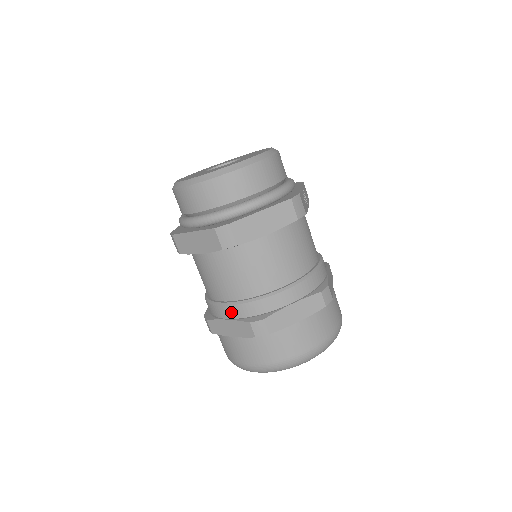
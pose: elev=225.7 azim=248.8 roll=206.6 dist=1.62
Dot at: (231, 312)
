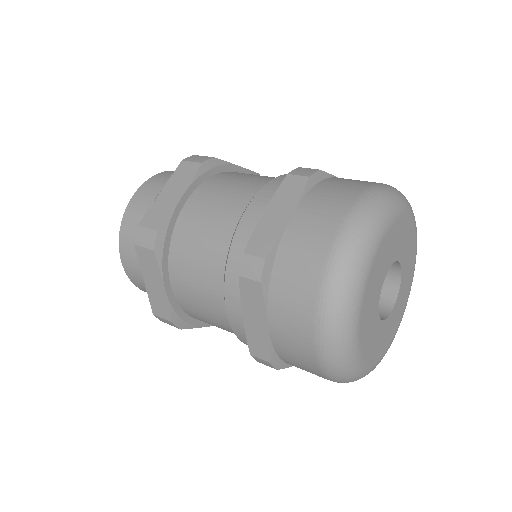
Dot at: (233, 301)
